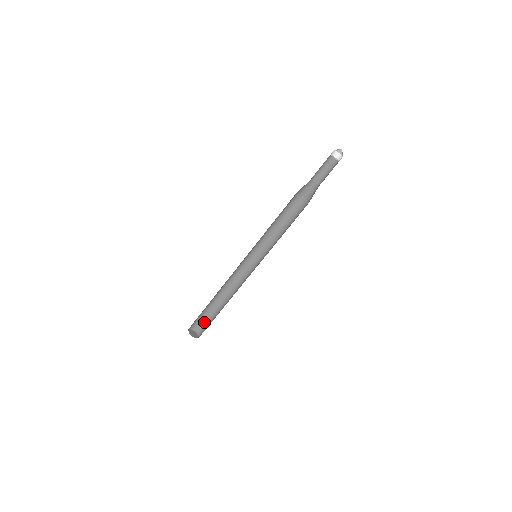
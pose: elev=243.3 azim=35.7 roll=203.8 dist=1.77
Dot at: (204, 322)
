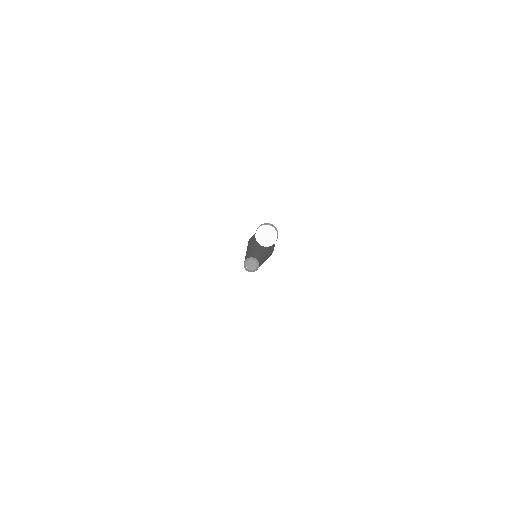
Dot at: (259, 261)
